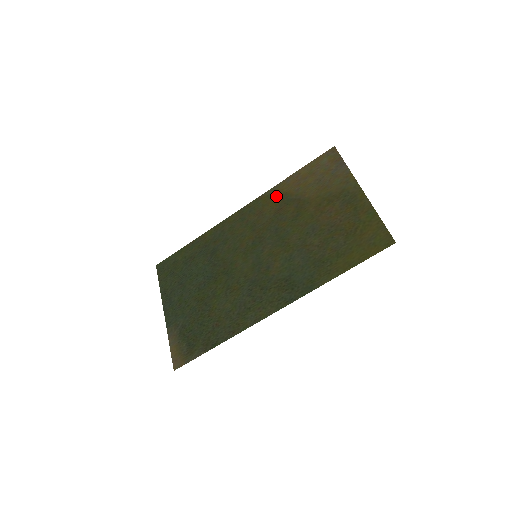
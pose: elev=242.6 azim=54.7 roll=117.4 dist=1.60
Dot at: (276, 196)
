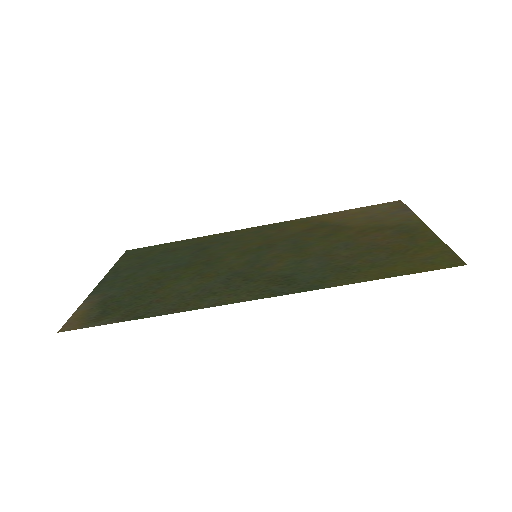
Dot at: (310, 221)
